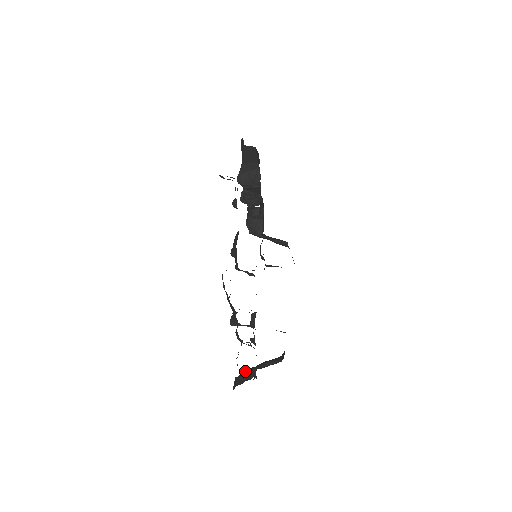
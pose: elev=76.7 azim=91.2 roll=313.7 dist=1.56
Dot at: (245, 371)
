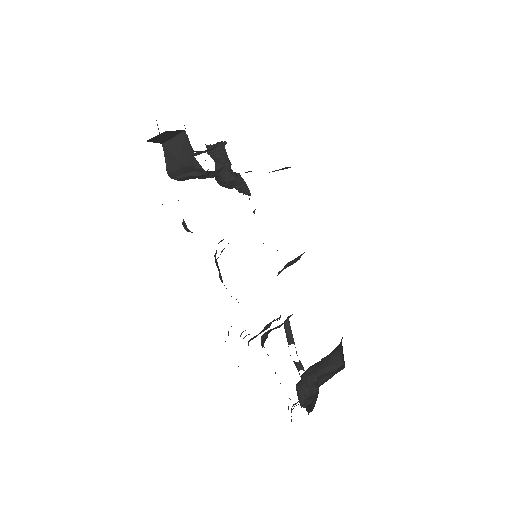
Dot at: (304, 380)
